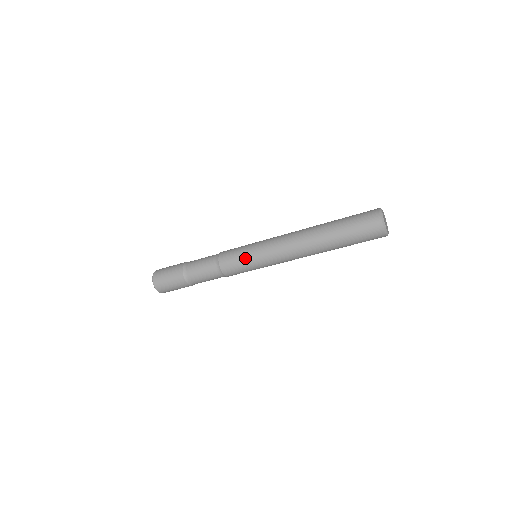
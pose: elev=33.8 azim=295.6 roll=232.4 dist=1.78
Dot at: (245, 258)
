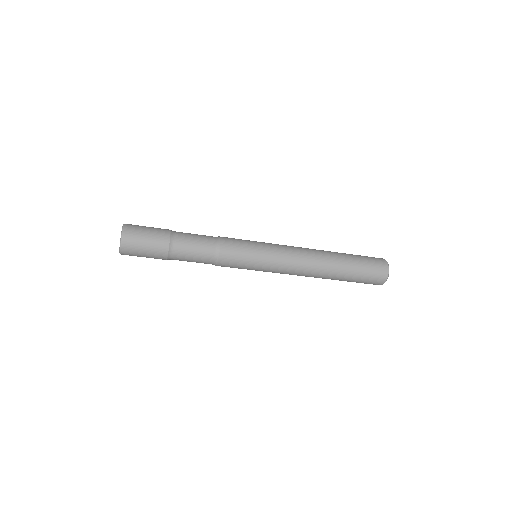
Dot at: (251, 263)
